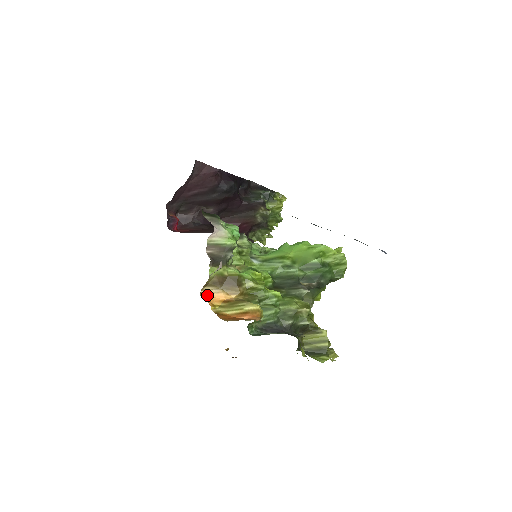
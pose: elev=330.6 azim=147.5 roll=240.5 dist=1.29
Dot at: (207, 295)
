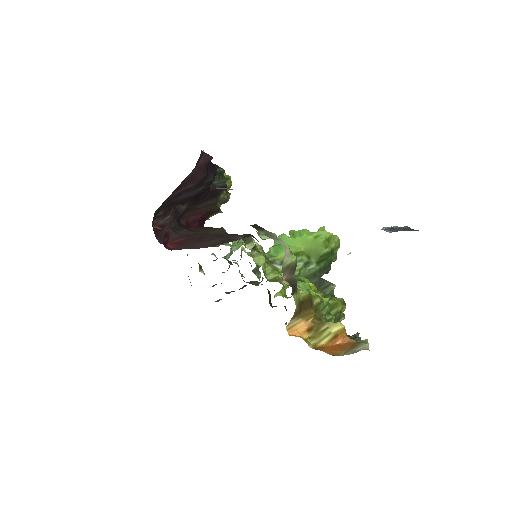
Dot at: (291, 330)
